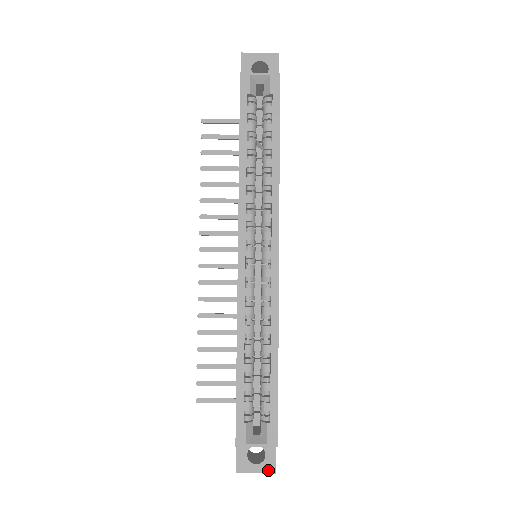
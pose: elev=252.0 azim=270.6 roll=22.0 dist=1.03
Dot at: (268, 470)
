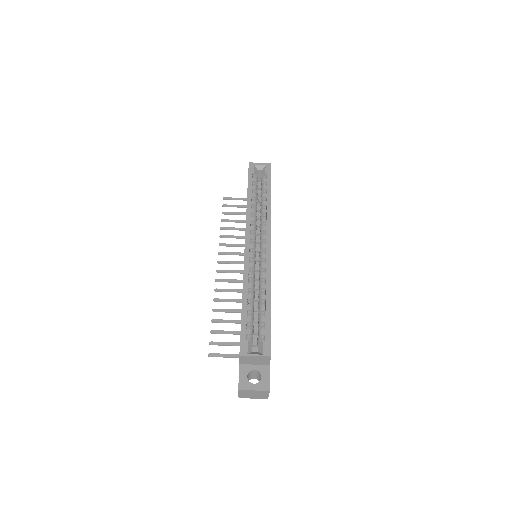
Dot at: (263, 388)
